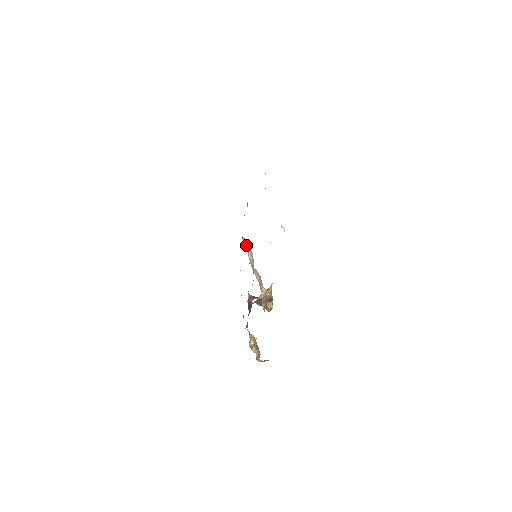
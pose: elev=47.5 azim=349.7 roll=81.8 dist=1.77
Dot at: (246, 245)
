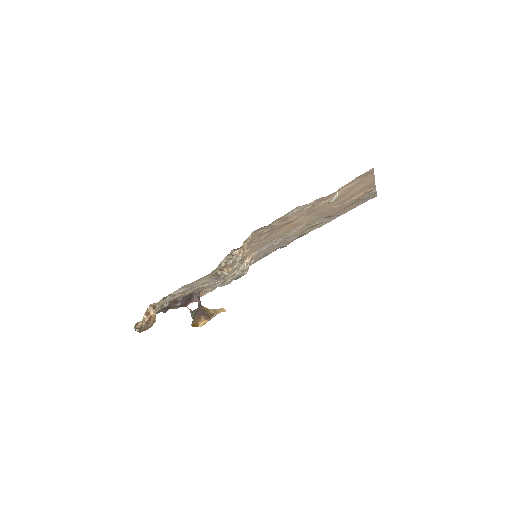
Dot at: (252, 258)
